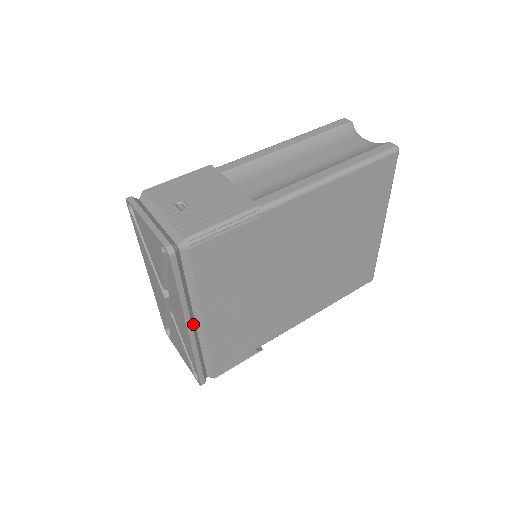
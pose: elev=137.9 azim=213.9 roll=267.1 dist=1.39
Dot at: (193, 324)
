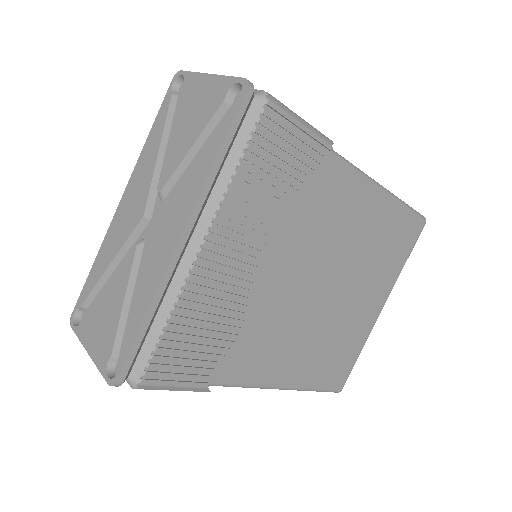
Dot at: (188, 238)
